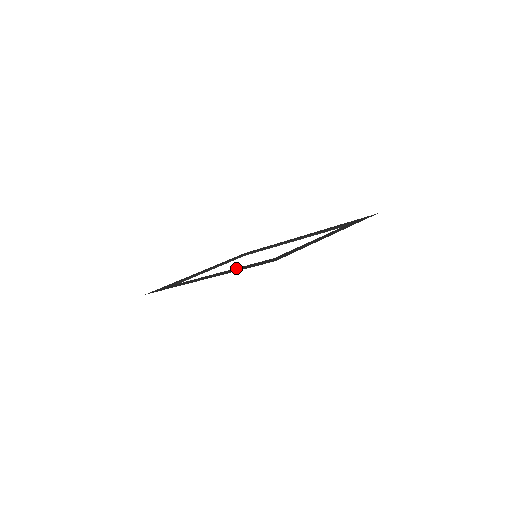
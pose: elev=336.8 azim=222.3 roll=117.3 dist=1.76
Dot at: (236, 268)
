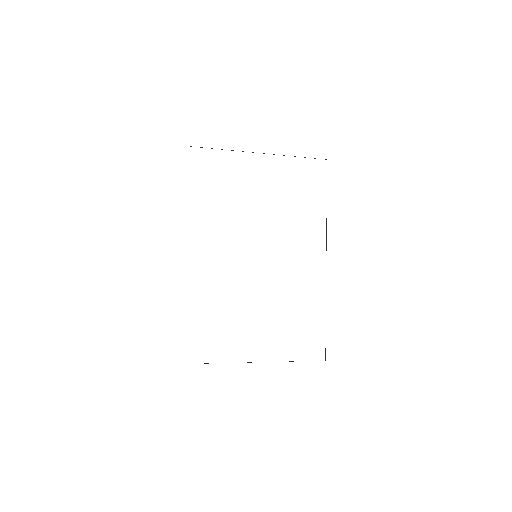
Dot at: occluded
